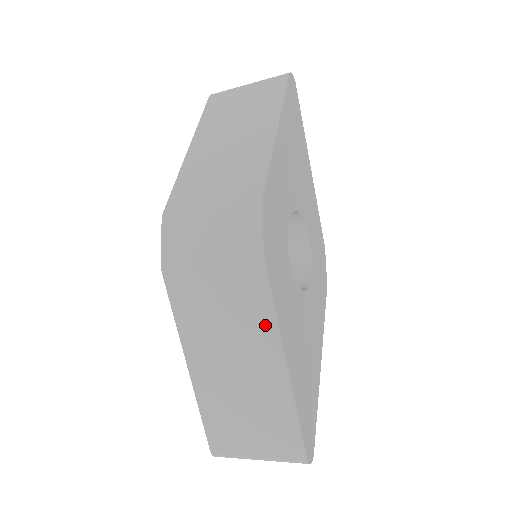
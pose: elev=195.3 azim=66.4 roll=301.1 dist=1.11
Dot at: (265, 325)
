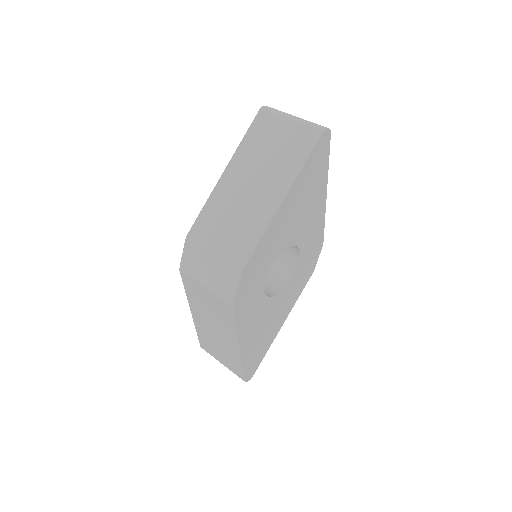
Dot at: (230, 328)
